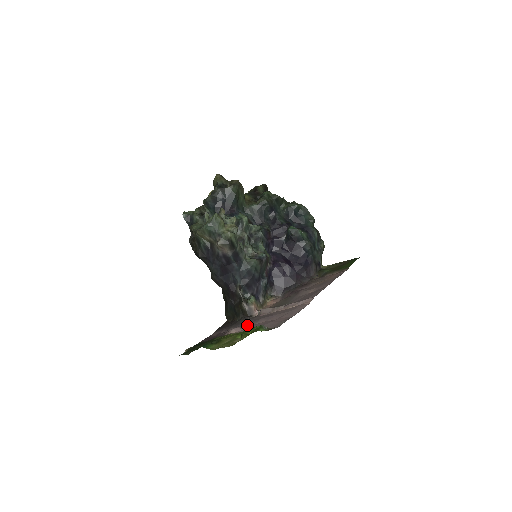
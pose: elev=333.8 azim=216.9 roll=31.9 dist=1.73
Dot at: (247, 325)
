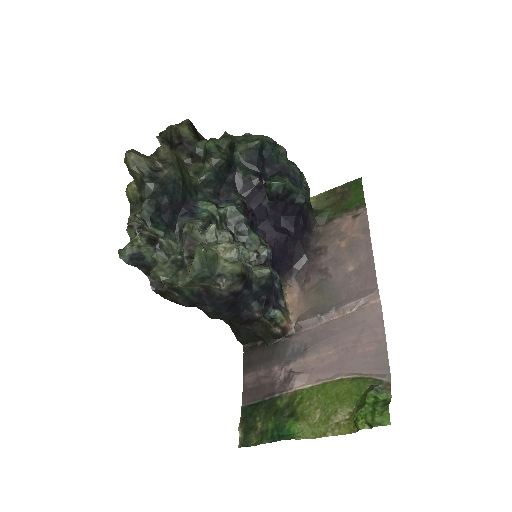
Dot at: (303, 360)
